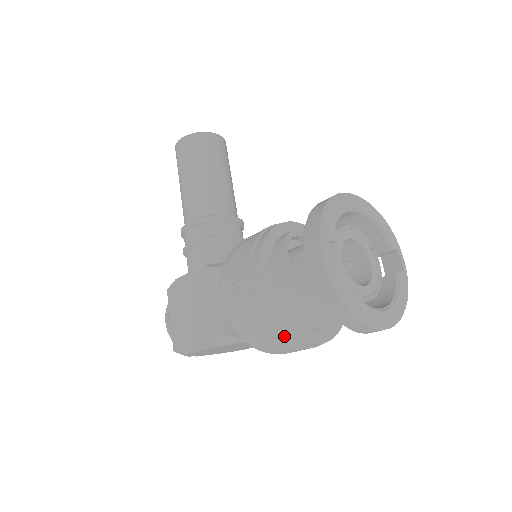
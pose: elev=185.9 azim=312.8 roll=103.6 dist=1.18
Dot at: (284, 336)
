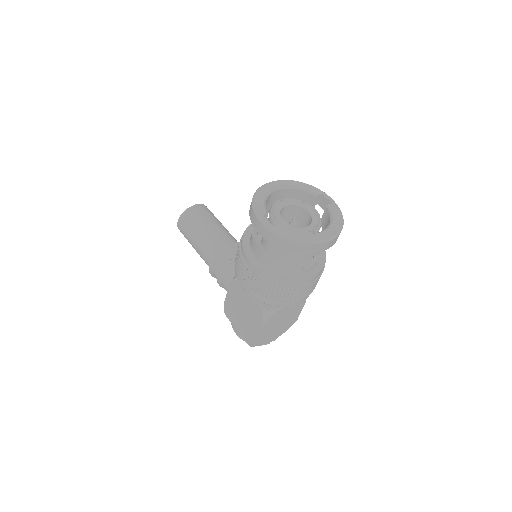
Dot at: (287, 285)
